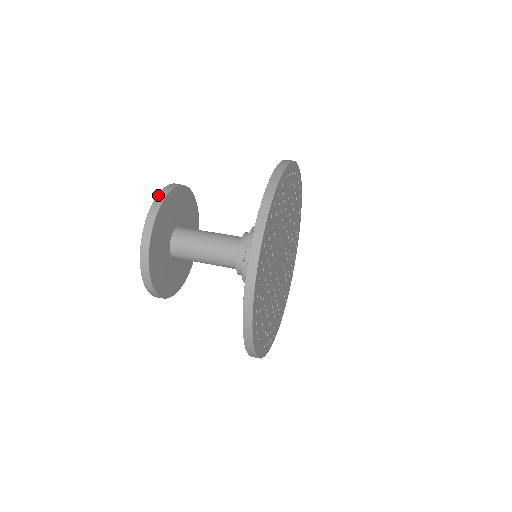
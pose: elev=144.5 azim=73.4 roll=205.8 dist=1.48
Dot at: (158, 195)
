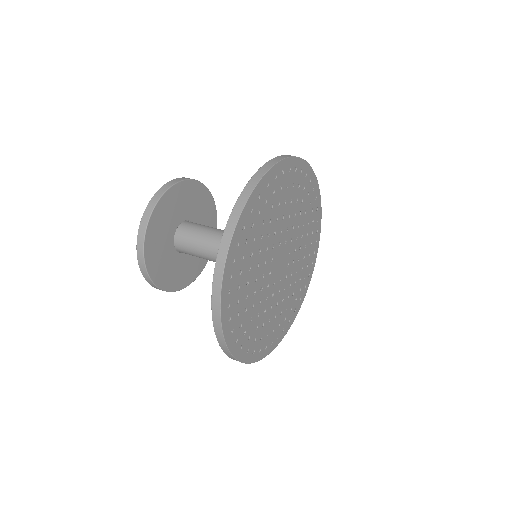
Dot at: (139, 227)
